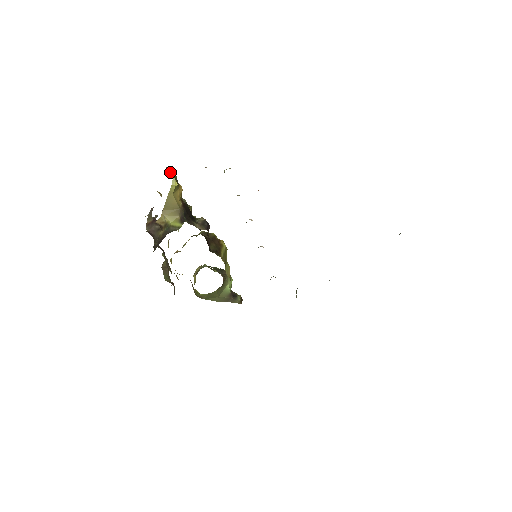
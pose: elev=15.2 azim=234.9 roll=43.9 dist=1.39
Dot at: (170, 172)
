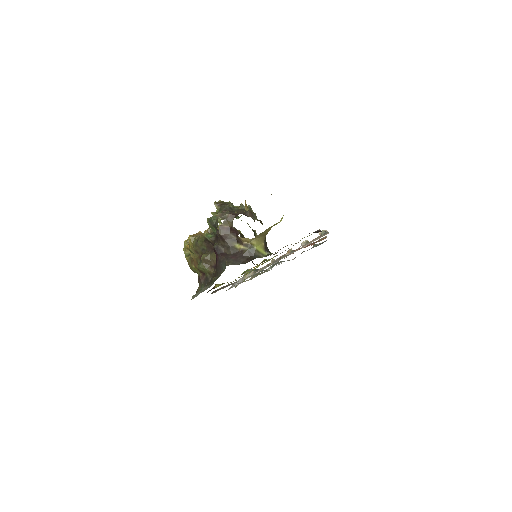
Dot at: occluded
